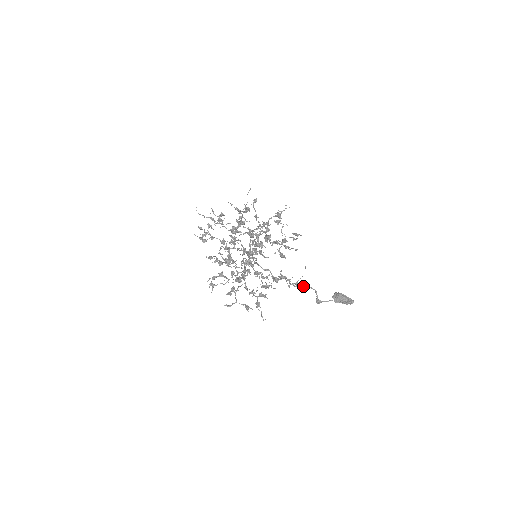
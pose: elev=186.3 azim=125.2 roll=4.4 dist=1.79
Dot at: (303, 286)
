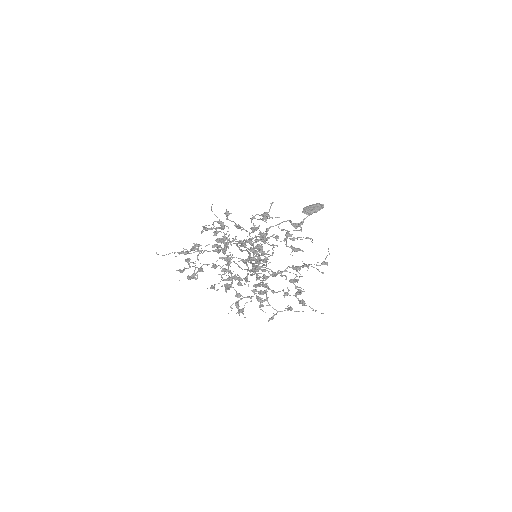
Dot at: occluded
